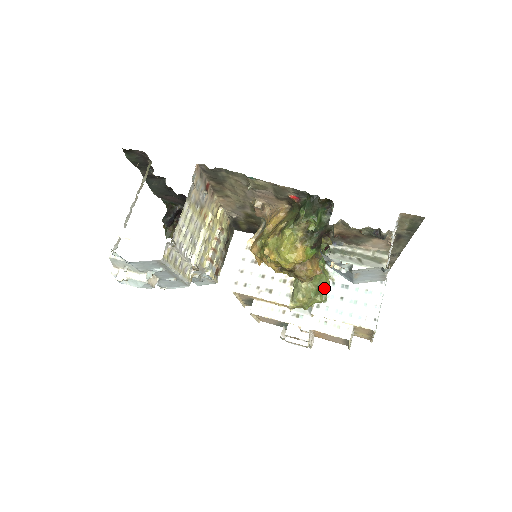
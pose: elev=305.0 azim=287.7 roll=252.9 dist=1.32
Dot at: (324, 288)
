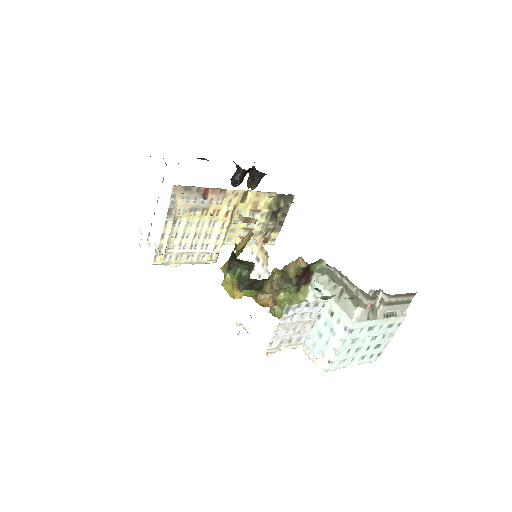
Dot at: occluded
